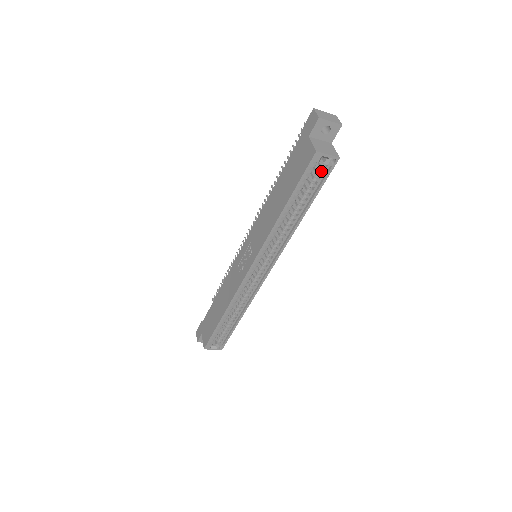
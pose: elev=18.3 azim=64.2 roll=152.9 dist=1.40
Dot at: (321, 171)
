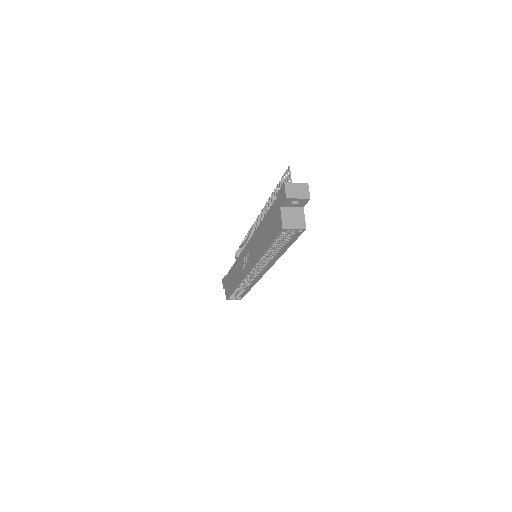
Dot at: (293, 232)
